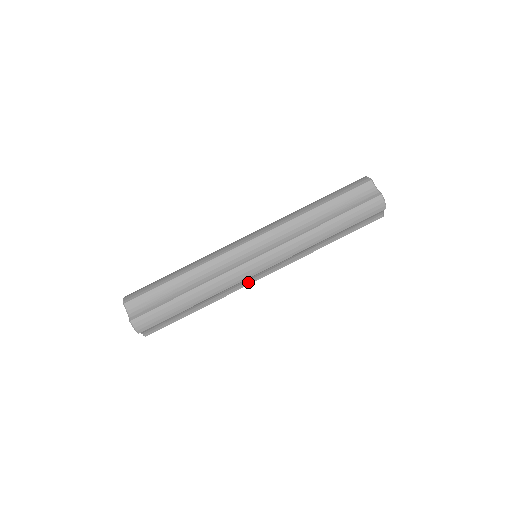
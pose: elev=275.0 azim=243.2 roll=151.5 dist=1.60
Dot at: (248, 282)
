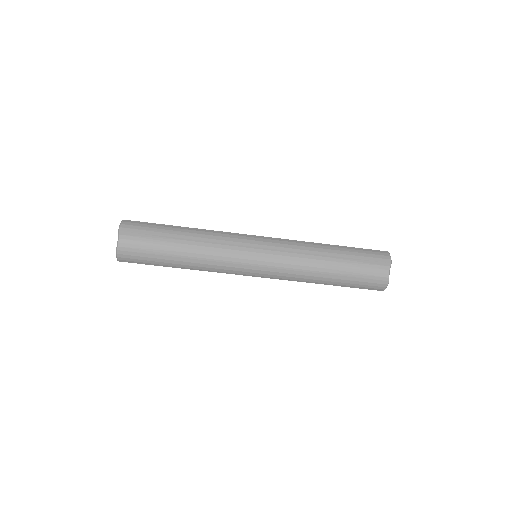
Dot at: occluded
